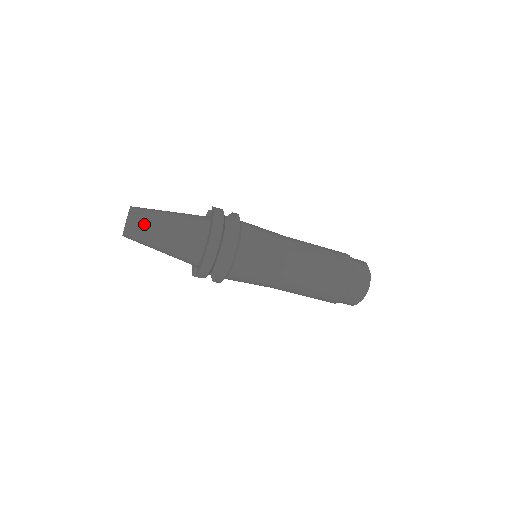
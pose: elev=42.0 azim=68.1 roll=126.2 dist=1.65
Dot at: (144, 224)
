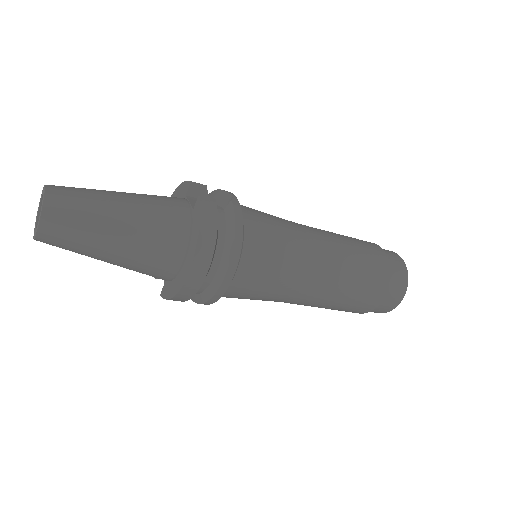
Dot at: (72, 235)
